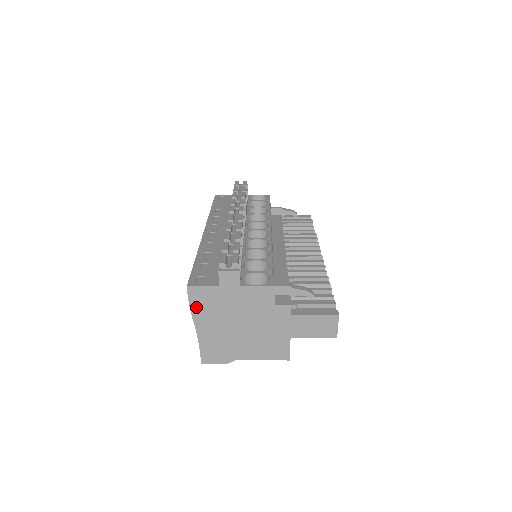
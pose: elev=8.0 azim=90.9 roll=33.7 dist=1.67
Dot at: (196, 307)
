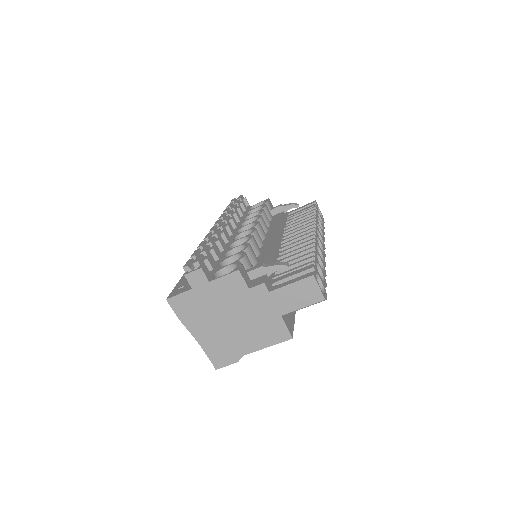
Dot at: (183, 316)
